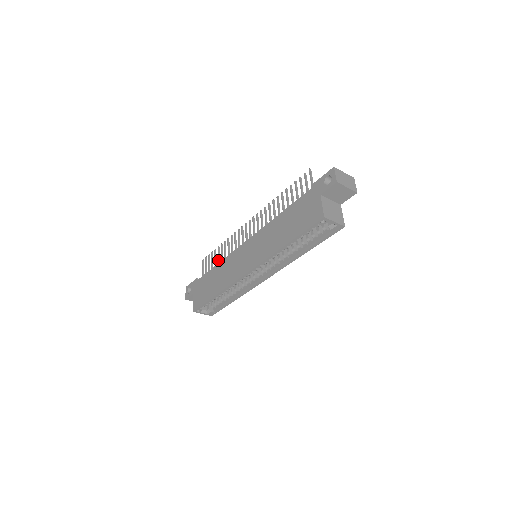
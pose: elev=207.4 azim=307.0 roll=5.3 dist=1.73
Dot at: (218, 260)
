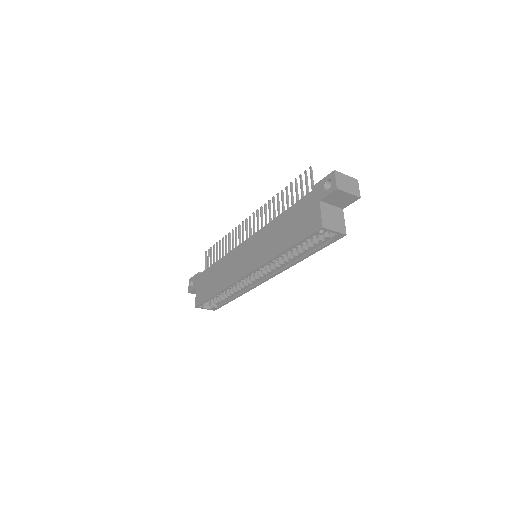
Dot at: (219, 255)
